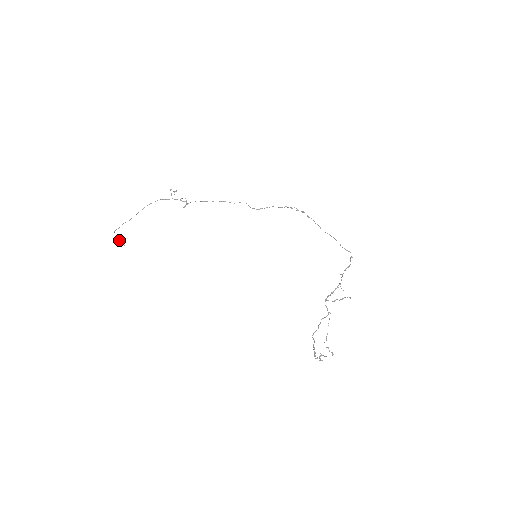
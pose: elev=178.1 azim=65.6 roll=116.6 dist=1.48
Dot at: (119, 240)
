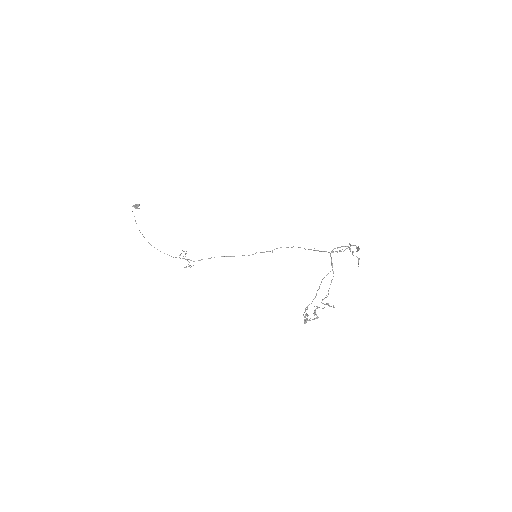
Dot at: (135, 204)
